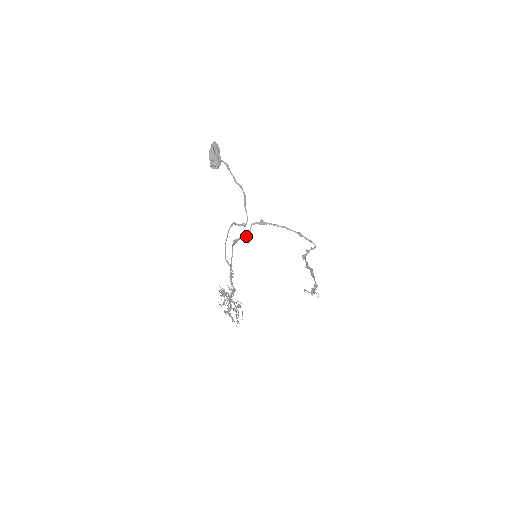
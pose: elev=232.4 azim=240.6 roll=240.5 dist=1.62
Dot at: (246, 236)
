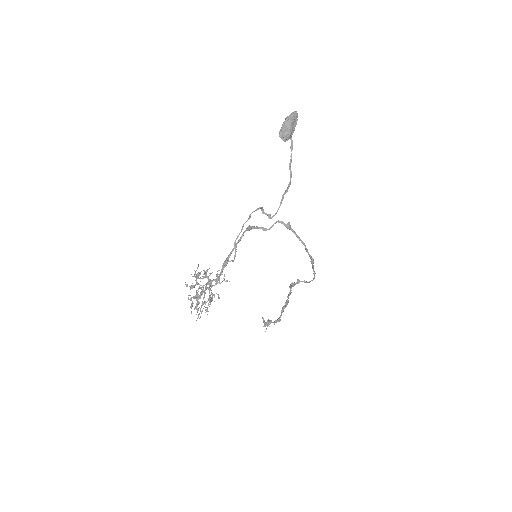
Dot at: (264, 229)
